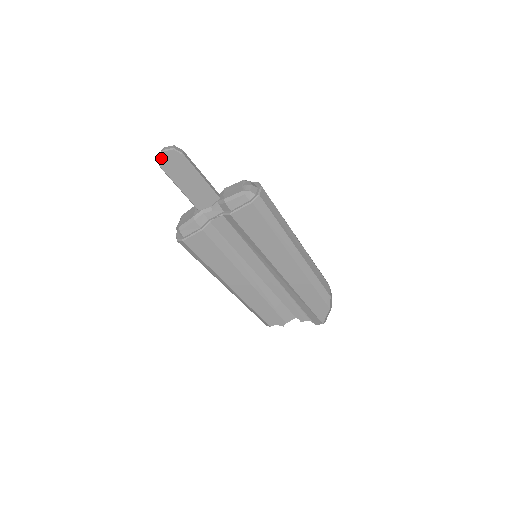
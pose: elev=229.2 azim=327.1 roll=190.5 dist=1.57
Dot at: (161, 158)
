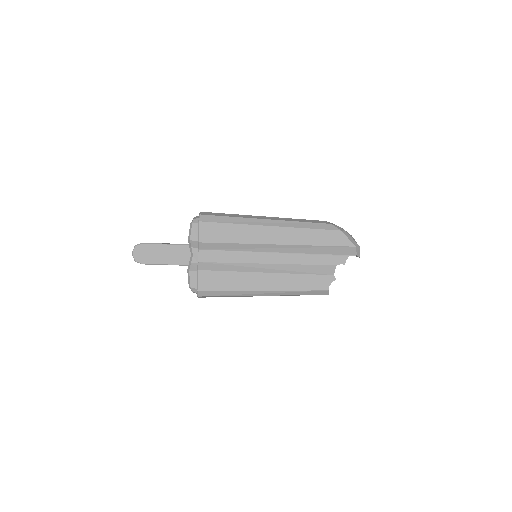
Dot at: (136, 258)
